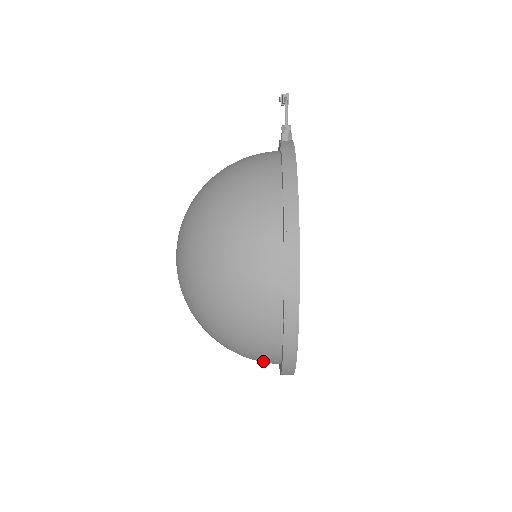
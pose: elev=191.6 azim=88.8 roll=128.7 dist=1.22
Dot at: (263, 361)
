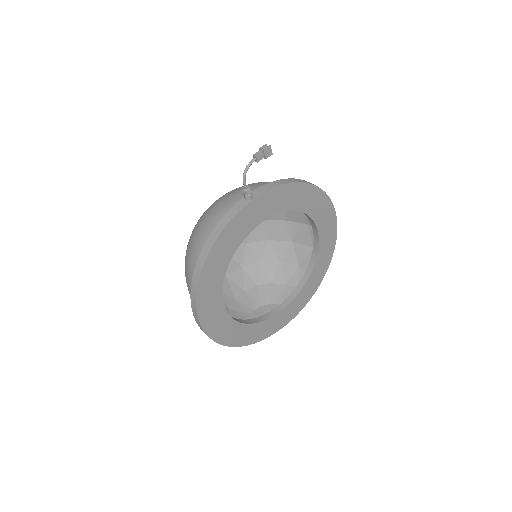
Dot at: occluded
